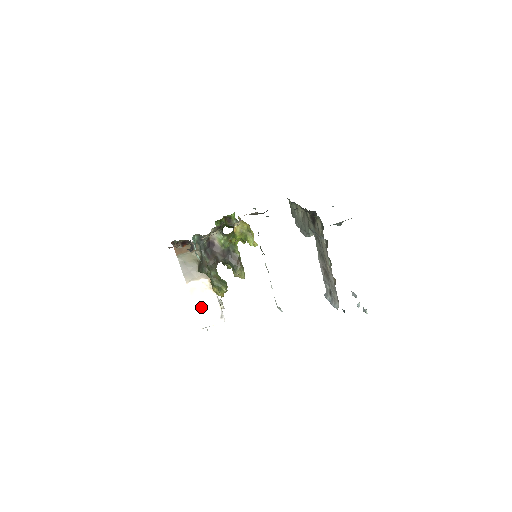
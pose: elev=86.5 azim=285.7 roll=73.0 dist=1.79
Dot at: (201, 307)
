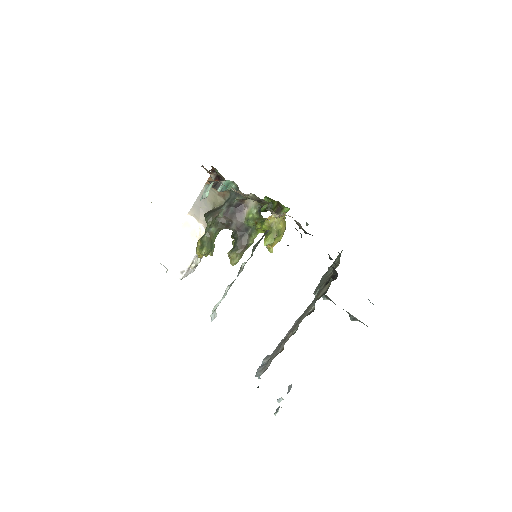
Dot at: (178, 245)
